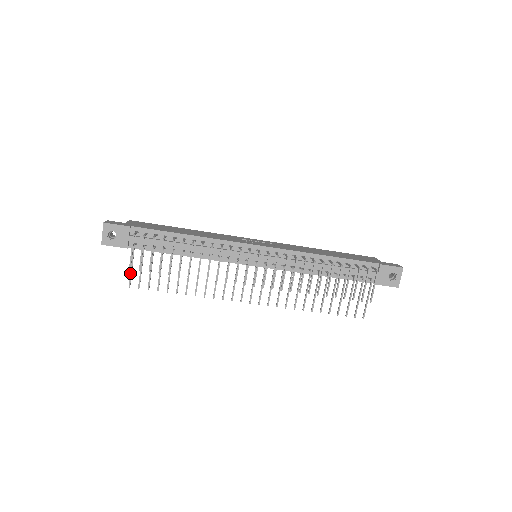
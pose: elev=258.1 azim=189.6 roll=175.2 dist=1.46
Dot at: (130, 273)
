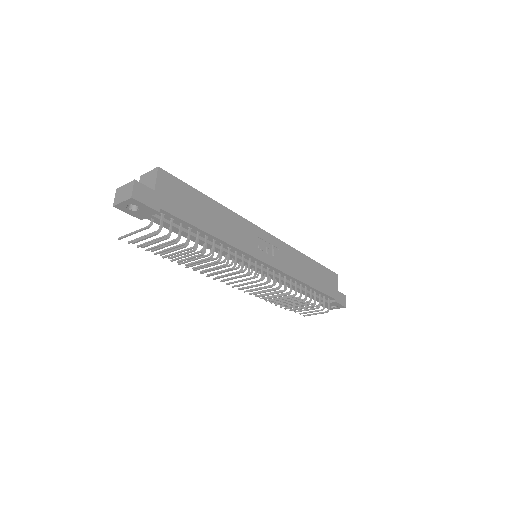
Dot at: (128, 235)
